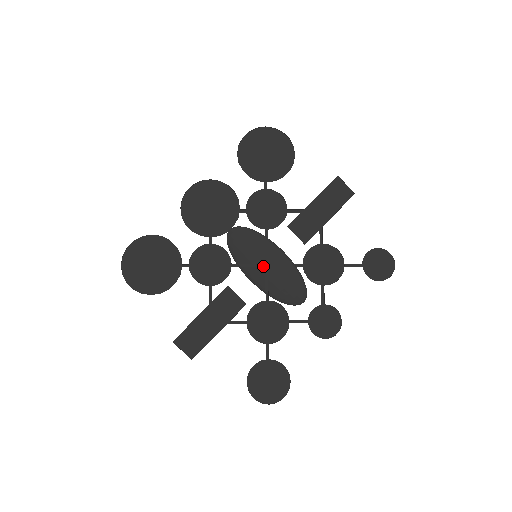
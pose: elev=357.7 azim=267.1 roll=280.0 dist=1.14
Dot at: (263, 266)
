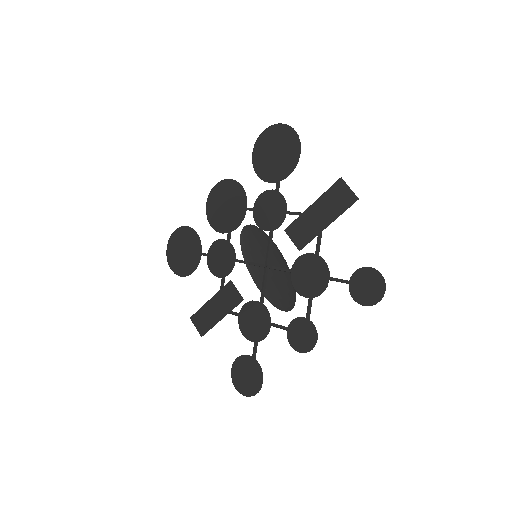
Dot at: (265, 266)
